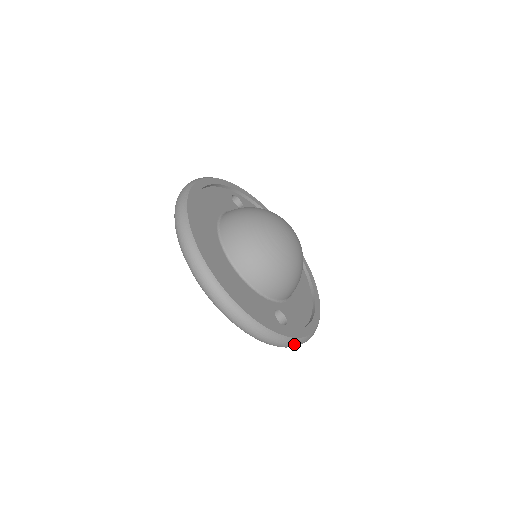
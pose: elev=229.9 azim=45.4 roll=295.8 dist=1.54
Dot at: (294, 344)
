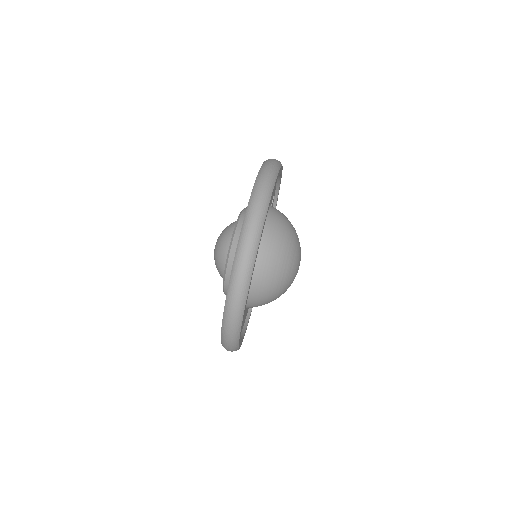
Dot at: (232, 349)
